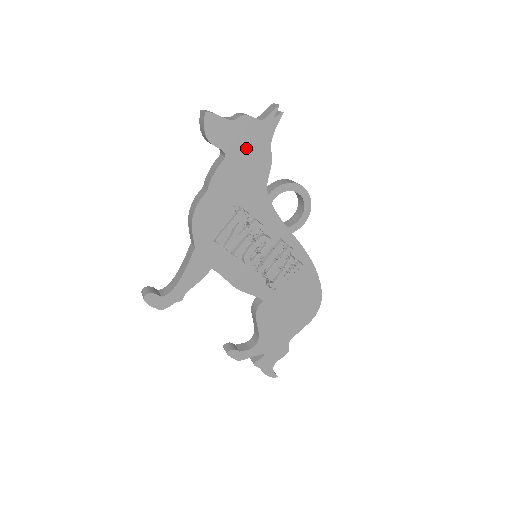
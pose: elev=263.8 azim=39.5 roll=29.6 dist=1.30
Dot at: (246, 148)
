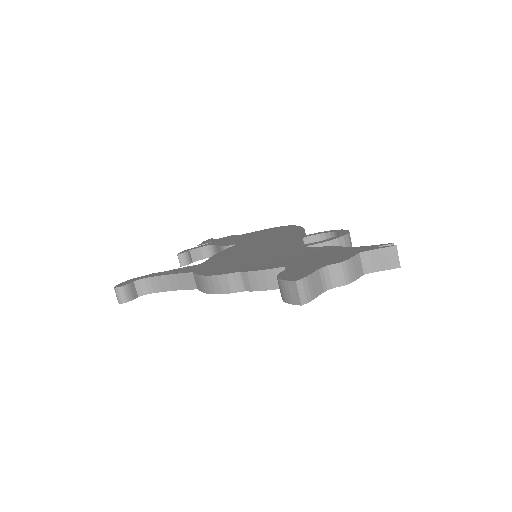
Dot at: occluded
